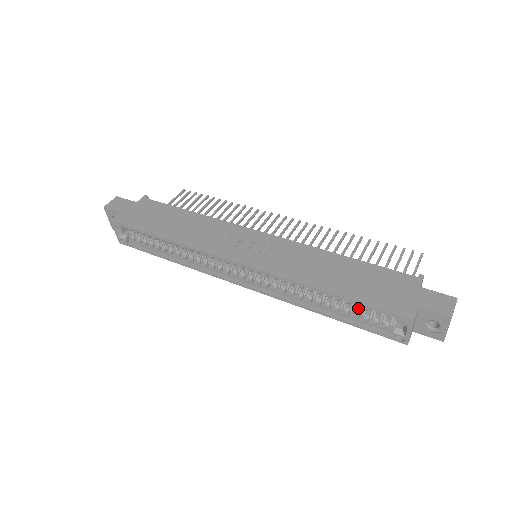
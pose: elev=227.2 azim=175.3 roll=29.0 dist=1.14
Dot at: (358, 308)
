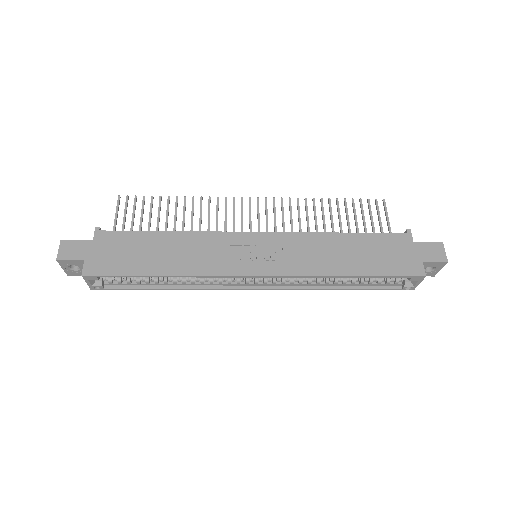
Dot at: occluded
